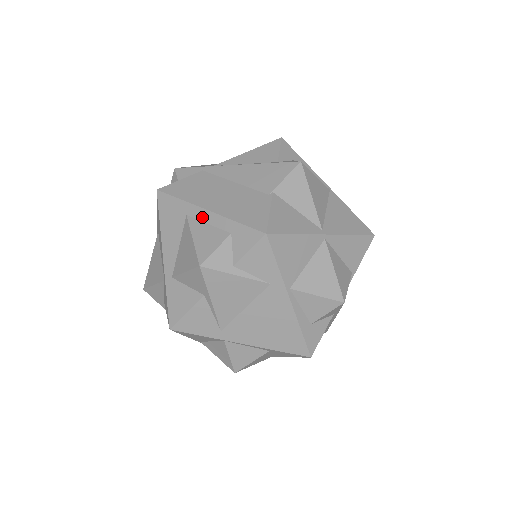
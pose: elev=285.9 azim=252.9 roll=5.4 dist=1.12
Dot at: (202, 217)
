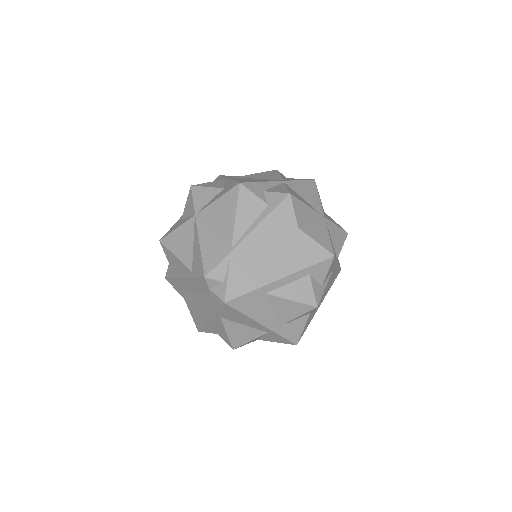
Dot at: (280, 285)
